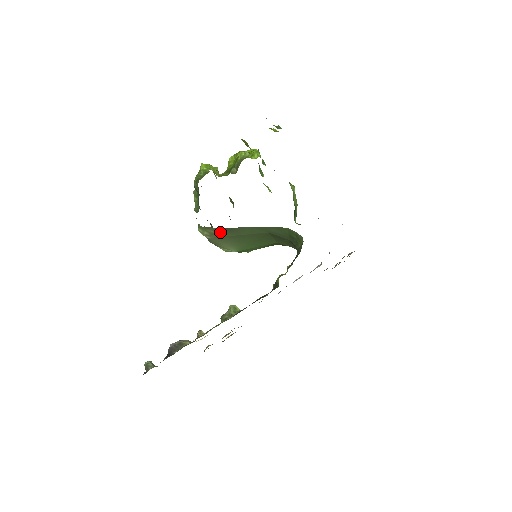
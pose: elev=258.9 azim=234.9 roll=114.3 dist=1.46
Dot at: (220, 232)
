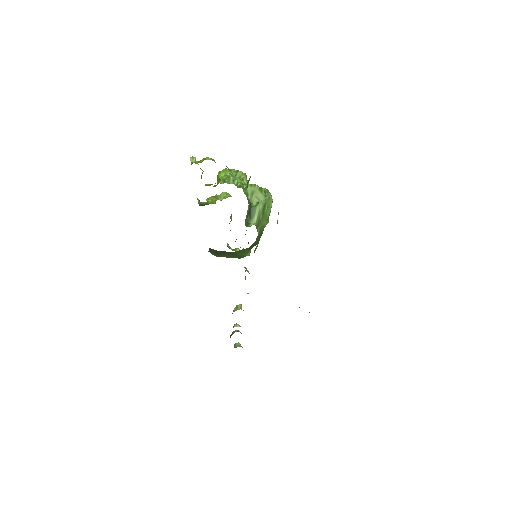
Dot at: (212, 253)
